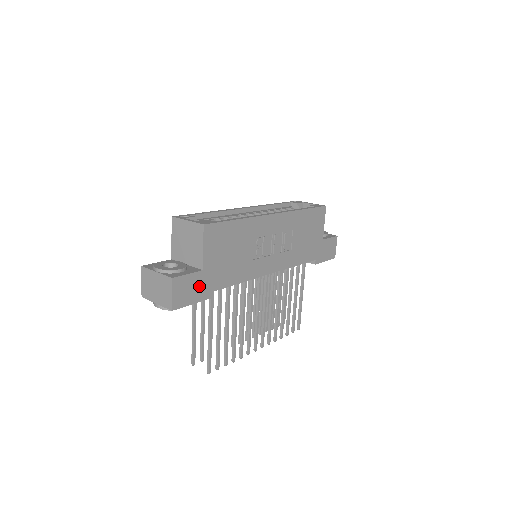
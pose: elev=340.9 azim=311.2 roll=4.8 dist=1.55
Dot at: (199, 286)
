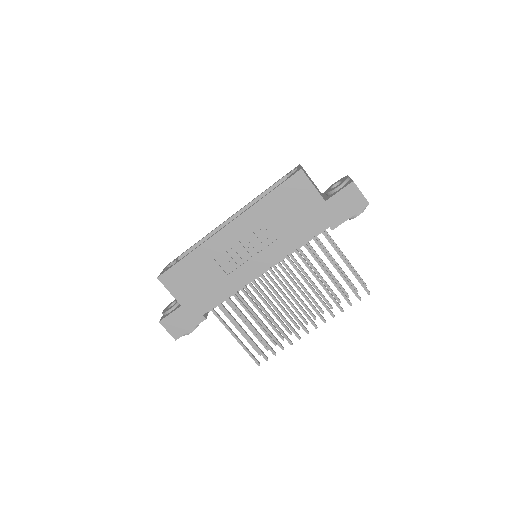
Dot at: (187, 317)
